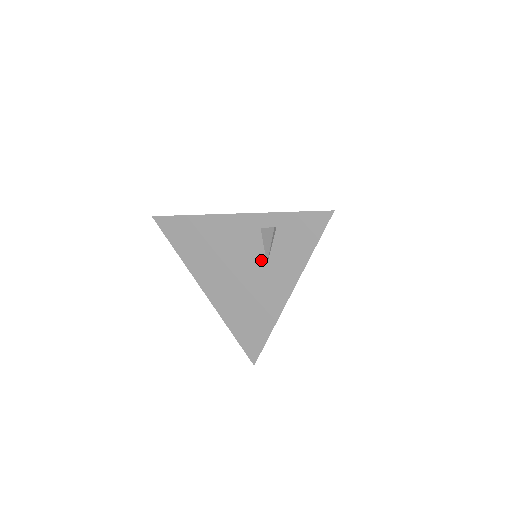
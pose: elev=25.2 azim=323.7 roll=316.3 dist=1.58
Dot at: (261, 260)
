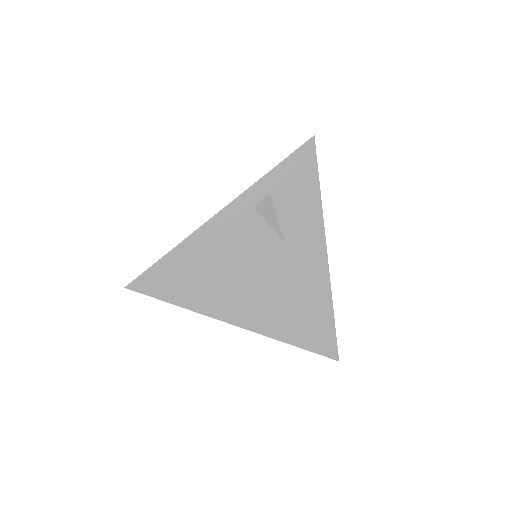
Dot at: (275, 241)
